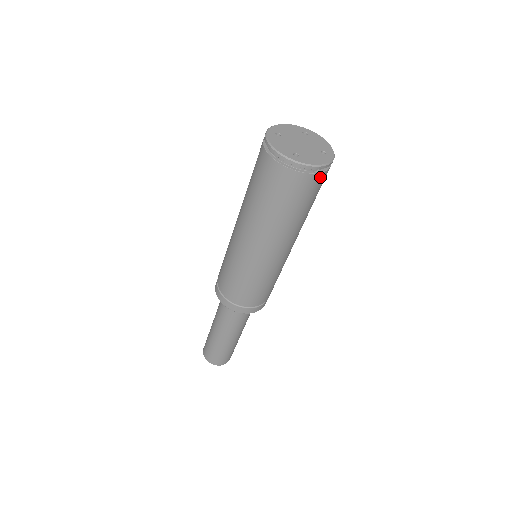
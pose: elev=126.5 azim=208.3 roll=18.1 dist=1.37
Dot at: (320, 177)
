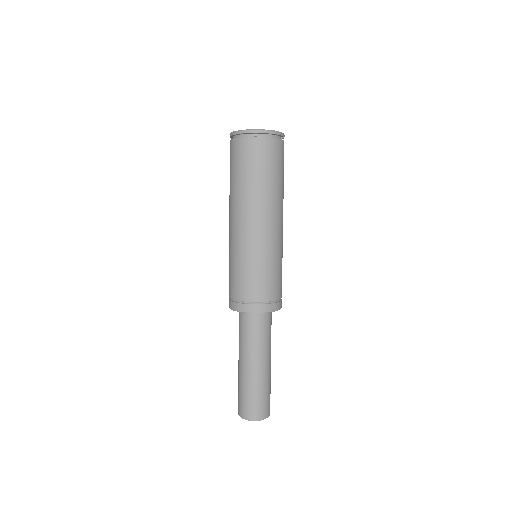
Dot at: occluded
